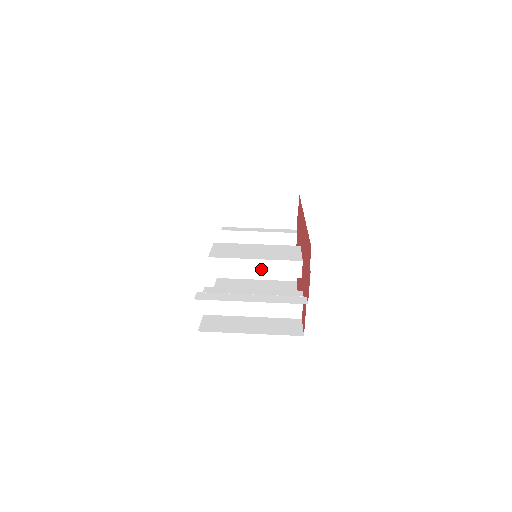
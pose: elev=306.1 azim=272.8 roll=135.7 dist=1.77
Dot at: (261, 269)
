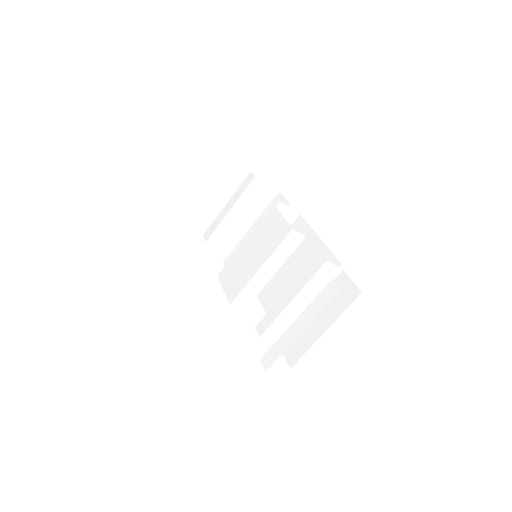
Dot at: (272, 267)
